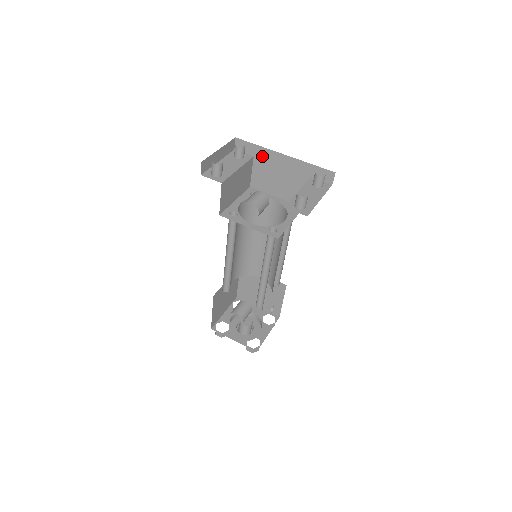
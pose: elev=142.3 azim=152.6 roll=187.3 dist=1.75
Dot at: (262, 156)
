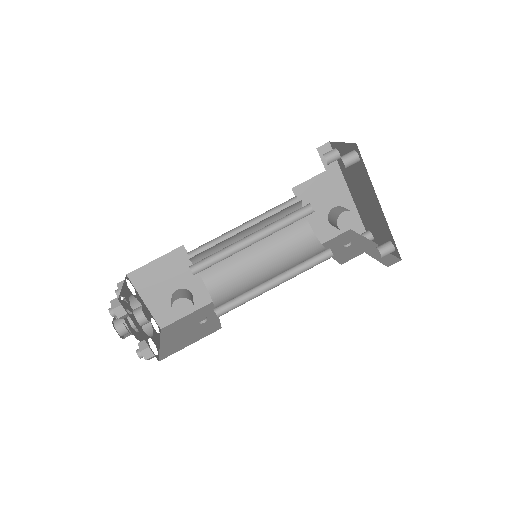
Dot at: (333, 177)
